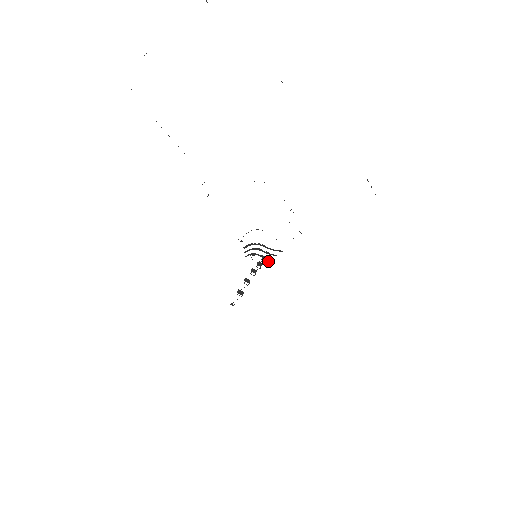
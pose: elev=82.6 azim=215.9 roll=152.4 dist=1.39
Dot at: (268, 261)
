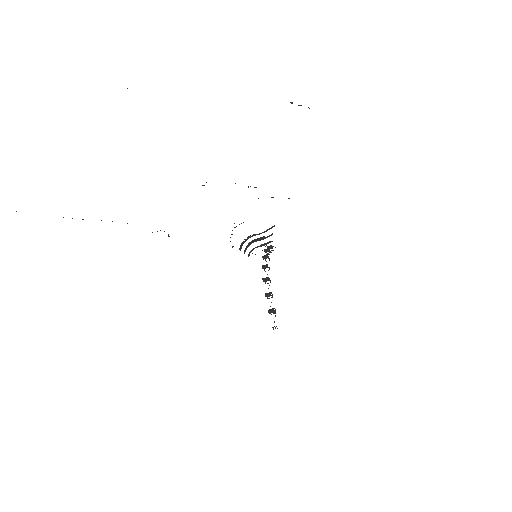
Dot at: occluded
